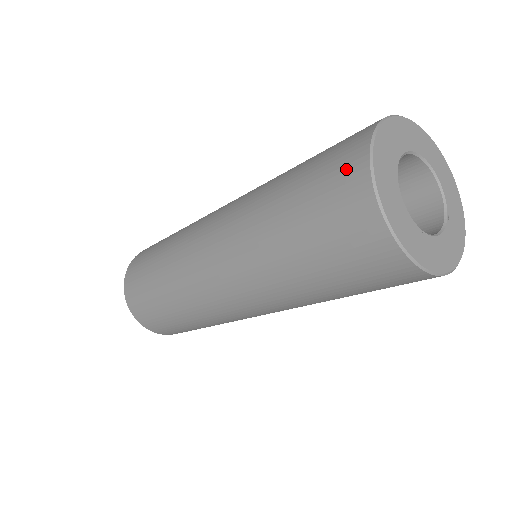
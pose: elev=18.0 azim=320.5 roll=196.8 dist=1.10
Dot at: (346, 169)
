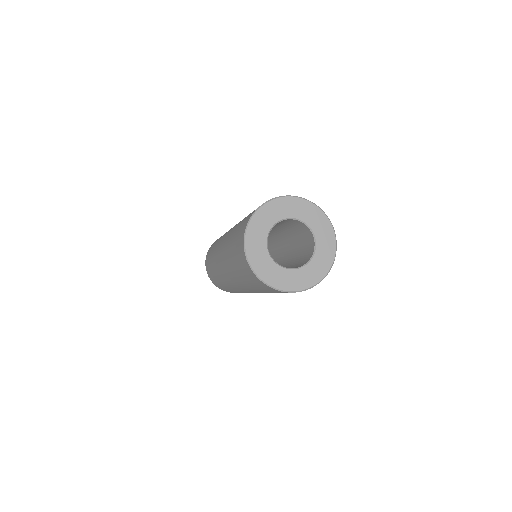
Dot at: occluded
